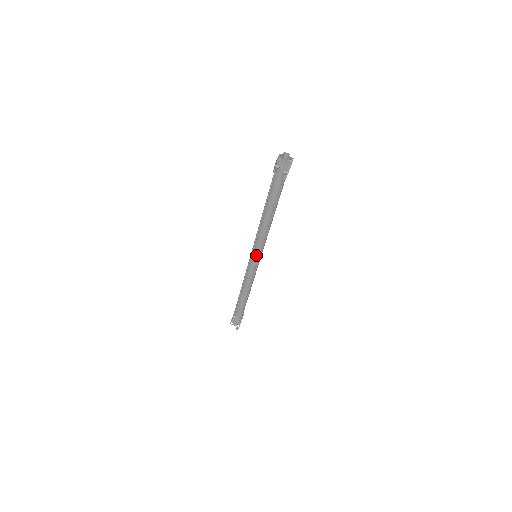
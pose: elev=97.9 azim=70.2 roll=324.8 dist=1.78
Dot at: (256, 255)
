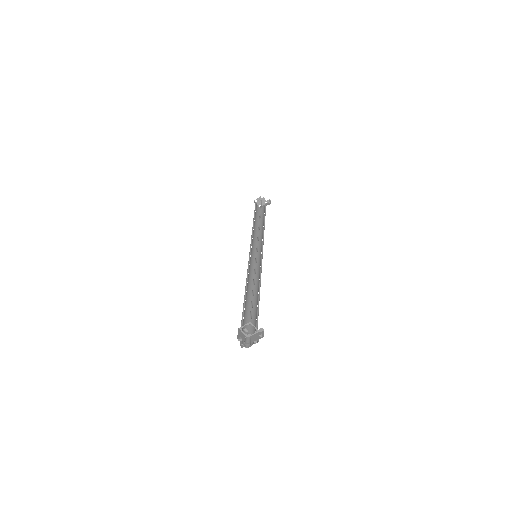
Dot at: occluded
